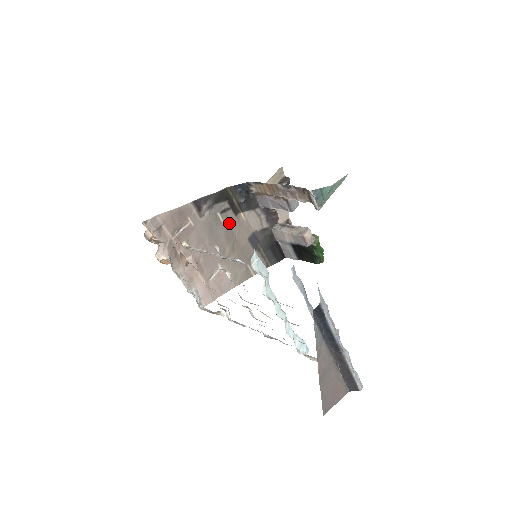
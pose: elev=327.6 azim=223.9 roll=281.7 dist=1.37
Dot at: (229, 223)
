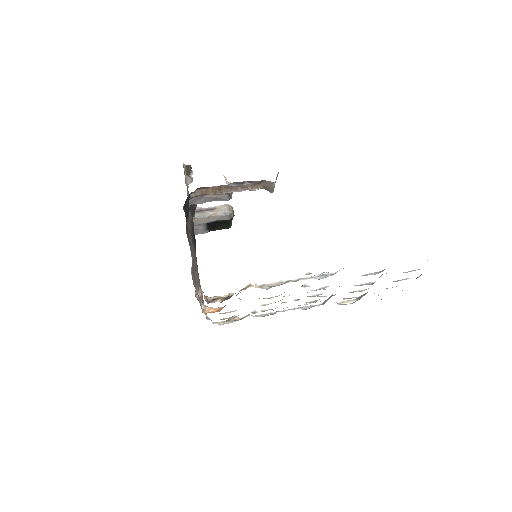
Dot at: (190, 238)
